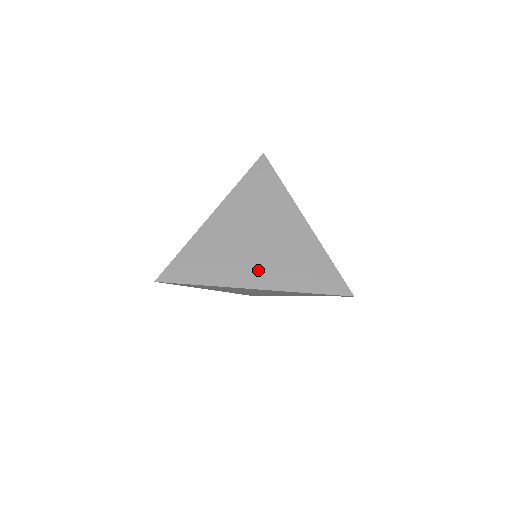
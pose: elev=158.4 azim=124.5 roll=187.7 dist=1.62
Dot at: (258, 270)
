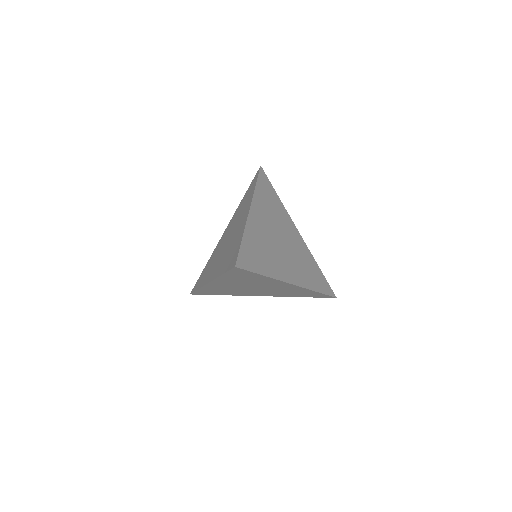
Dot at: (290, 269)
